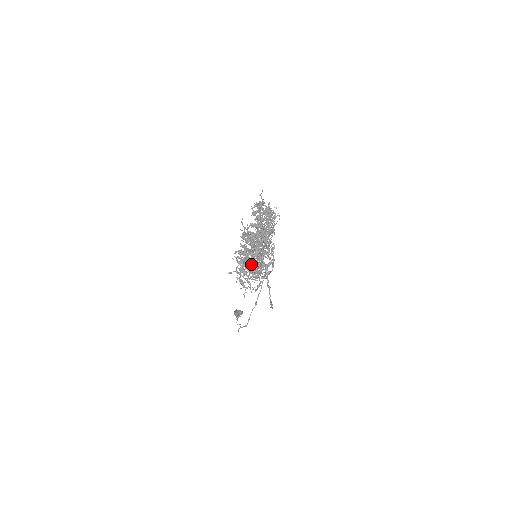
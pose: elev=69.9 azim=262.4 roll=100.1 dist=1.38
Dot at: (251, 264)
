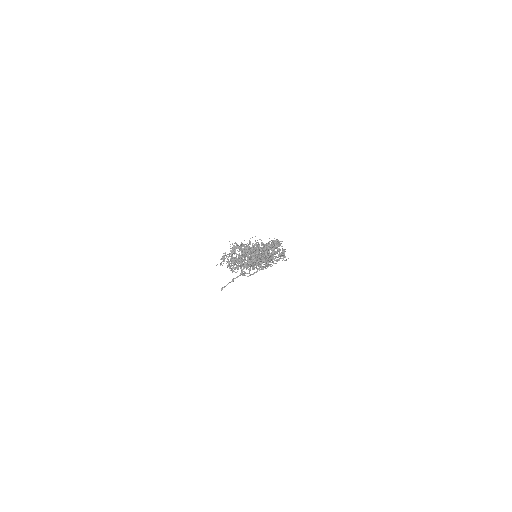
Dot at: (232, 261)
